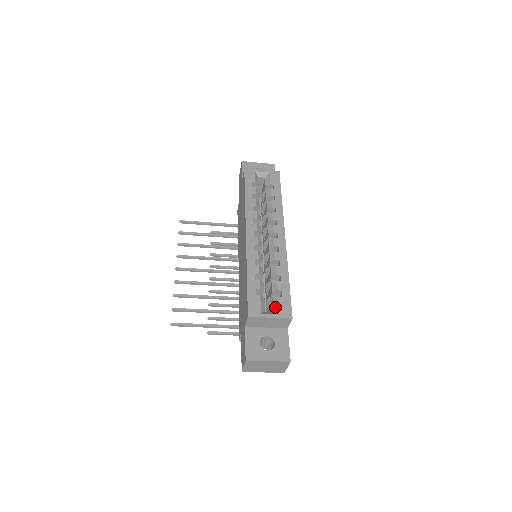
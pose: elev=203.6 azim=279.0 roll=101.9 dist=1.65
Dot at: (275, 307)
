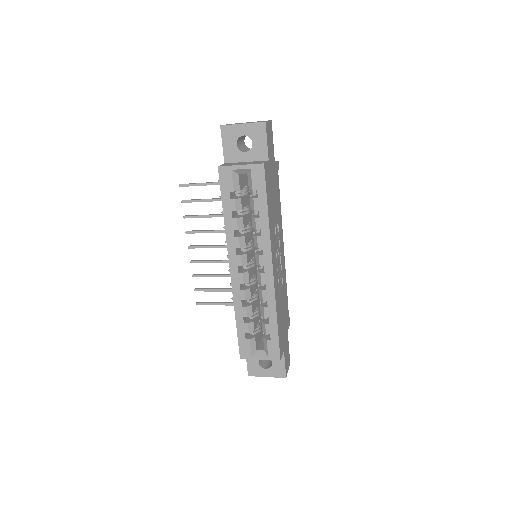
Dot at: (265, 348)
